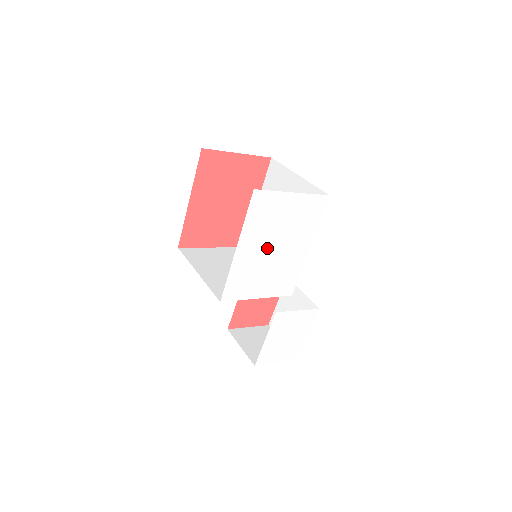
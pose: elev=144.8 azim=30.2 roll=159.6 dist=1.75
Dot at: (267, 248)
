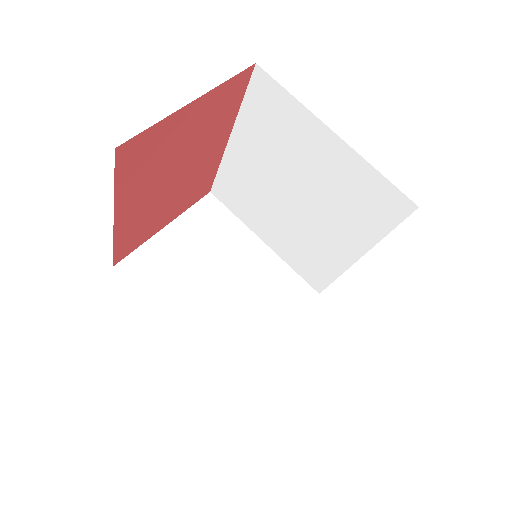
Dot at: occluded
